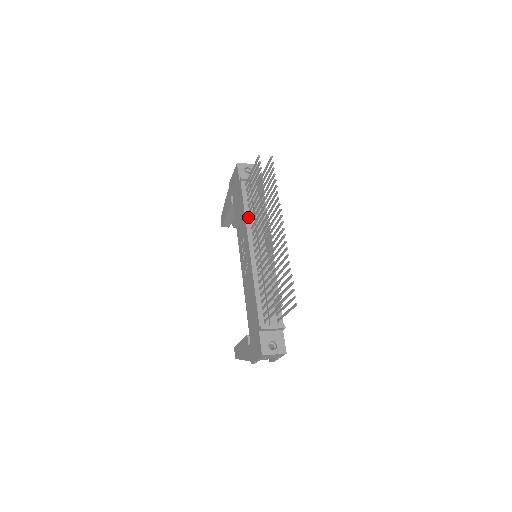
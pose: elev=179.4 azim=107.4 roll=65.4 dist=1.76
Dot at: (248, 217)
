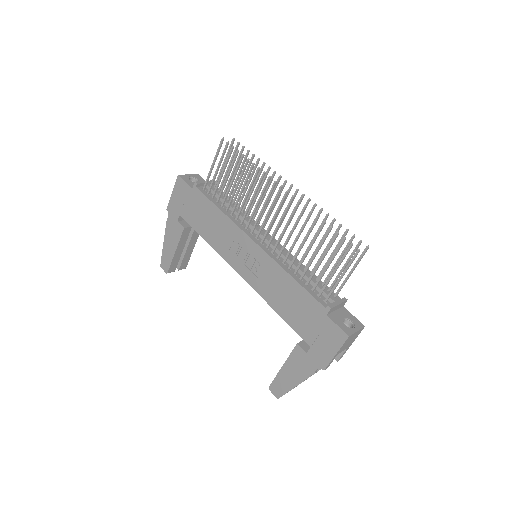
Dot at: (229, 215)
